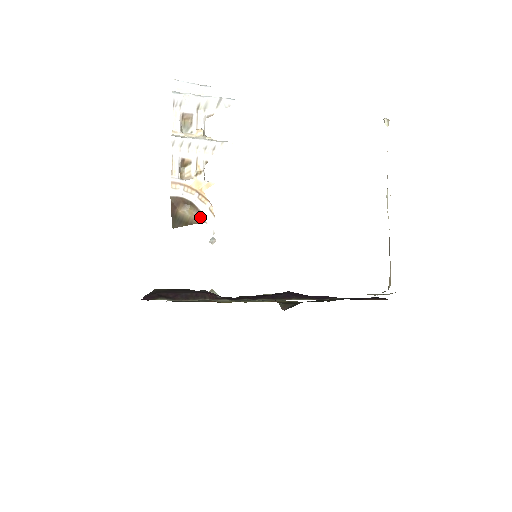
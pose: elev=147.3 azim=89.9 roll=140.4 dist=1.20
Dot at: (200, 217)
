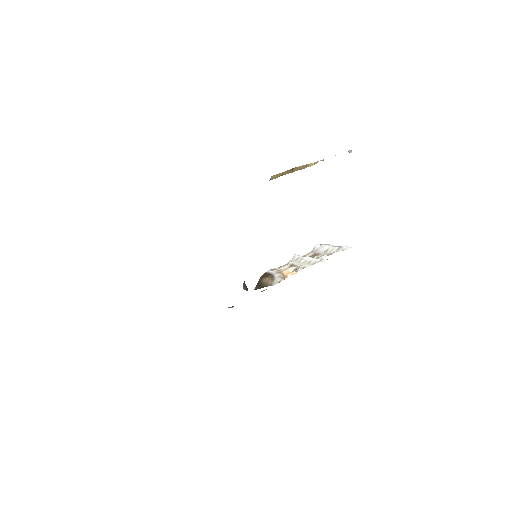
Dot at: (271, 283)
